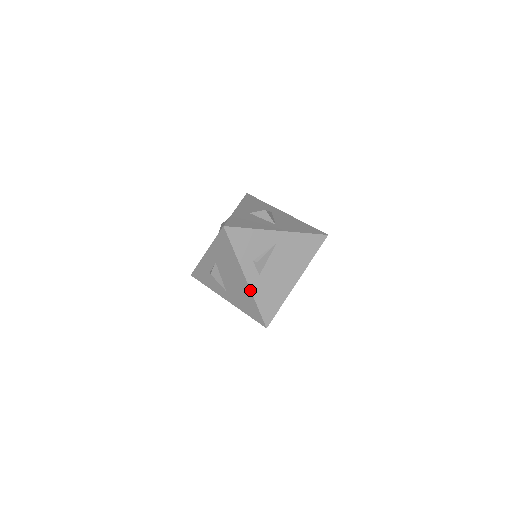
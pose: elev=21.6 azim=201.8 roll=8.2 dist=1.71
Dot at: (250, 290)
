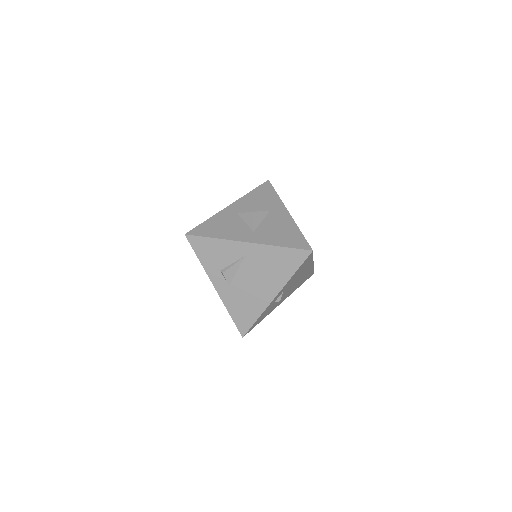
Dot at: occluded
